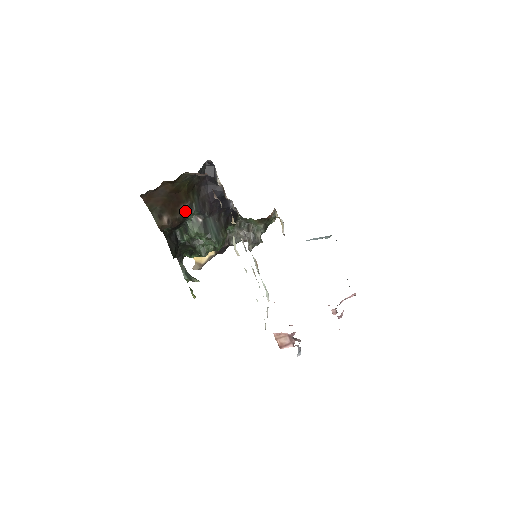
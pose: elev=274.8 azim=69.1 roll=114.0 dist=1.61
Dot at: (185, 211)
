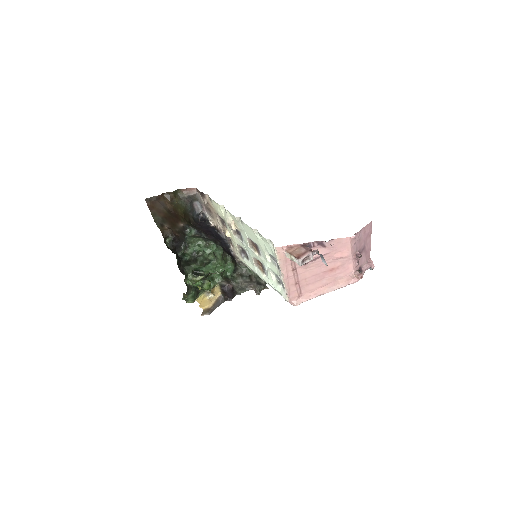
Dot at: (183, 227)
